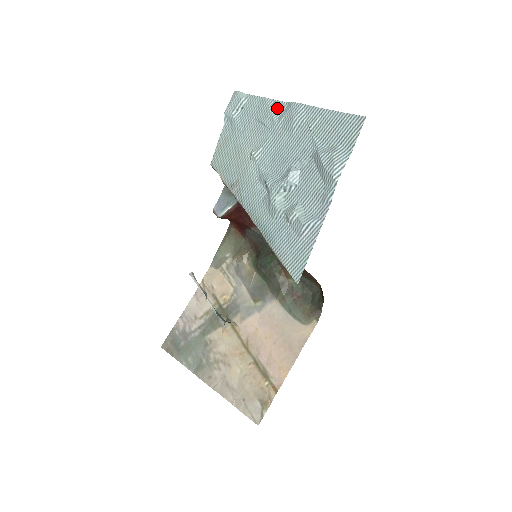
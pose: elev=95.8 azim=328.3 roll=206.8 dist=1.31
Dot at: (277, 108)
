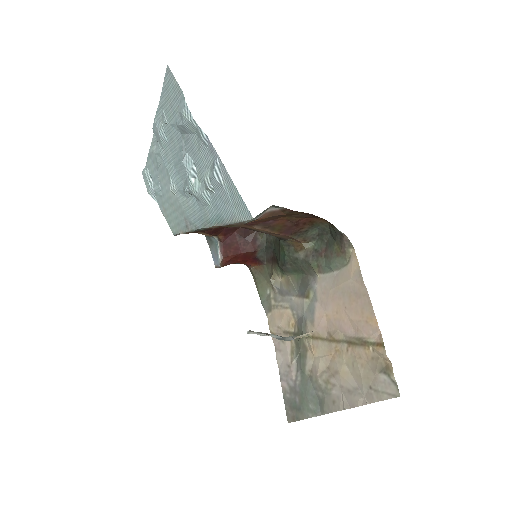
Dot at: (155, 146)
